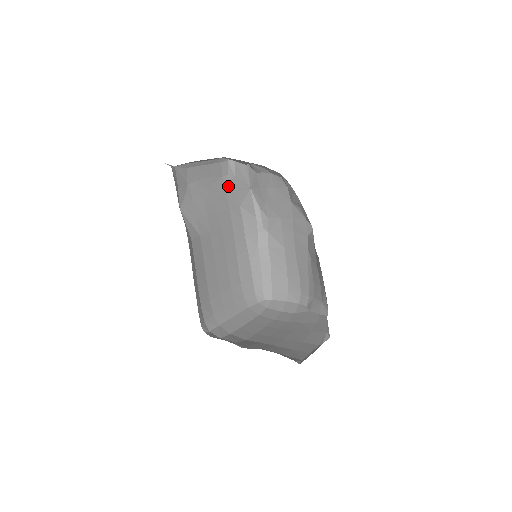
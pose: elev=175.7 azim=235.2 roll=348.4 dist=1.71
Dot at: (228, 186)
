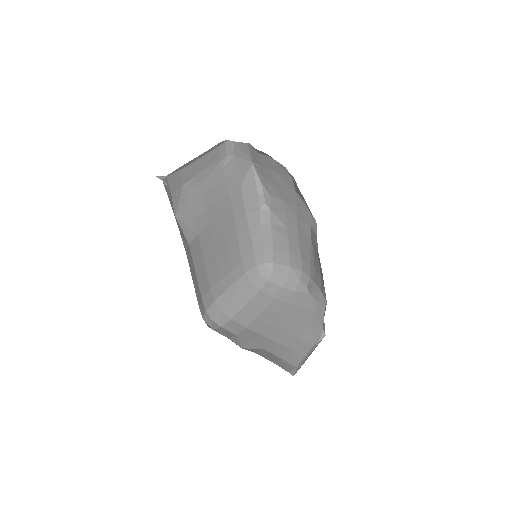
Dot at: (227, 169)
